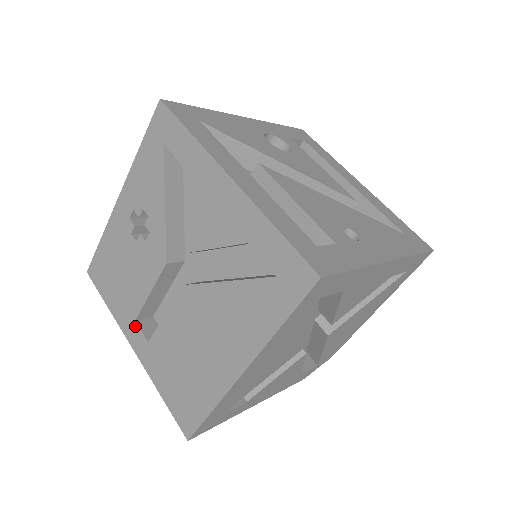
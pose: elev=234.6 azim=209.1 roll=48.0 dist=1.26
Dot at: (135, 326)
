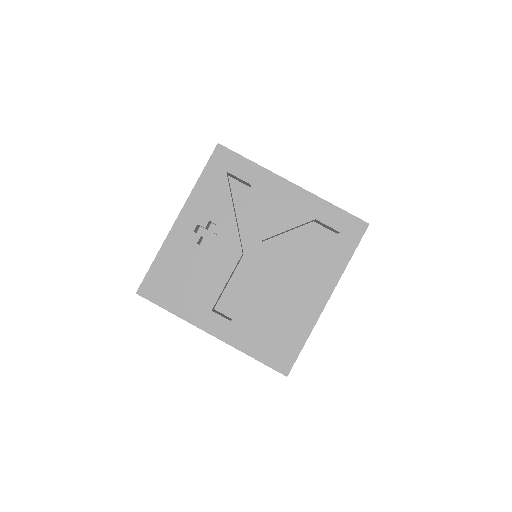
Dot at: (212, 315)
